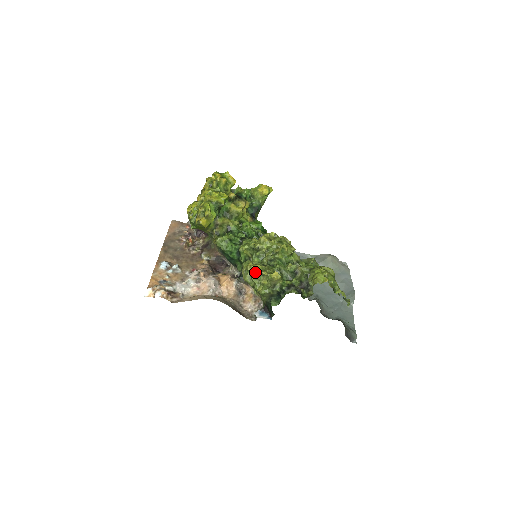
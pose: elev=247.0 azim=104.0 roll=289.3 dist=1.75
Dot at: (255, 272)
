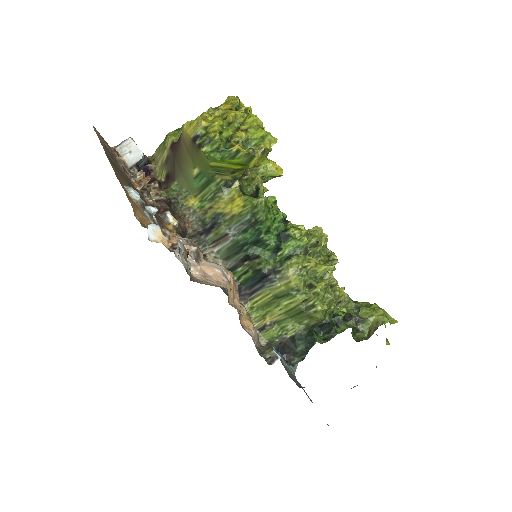
Dot at: (326, 276)
